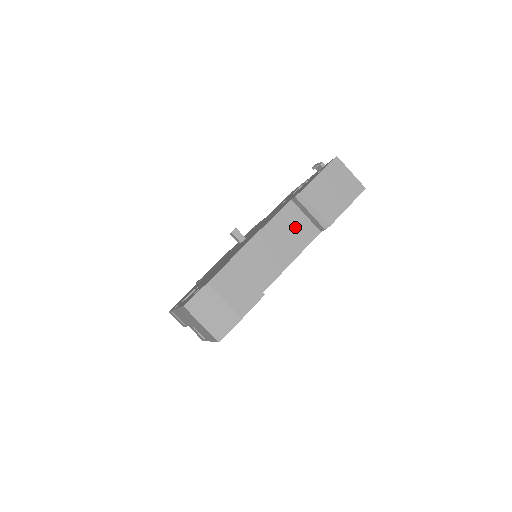
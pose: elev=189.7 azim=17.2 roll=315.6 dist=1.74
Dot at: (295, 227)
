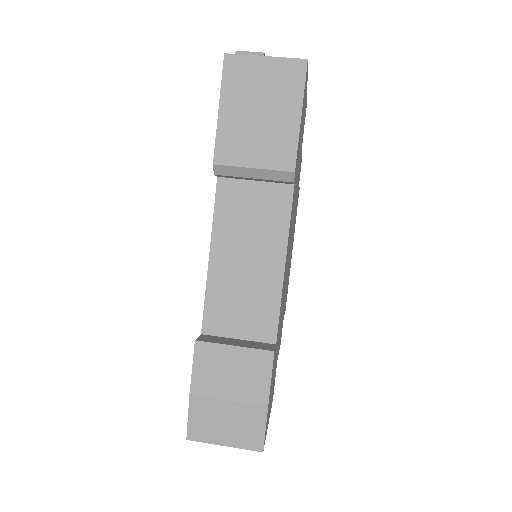
Dot at: (252, 211)
